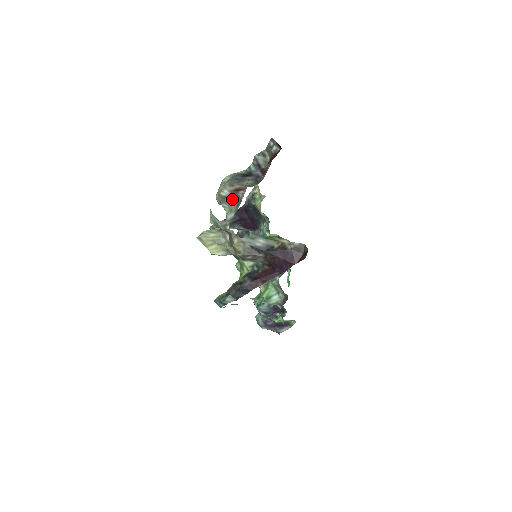
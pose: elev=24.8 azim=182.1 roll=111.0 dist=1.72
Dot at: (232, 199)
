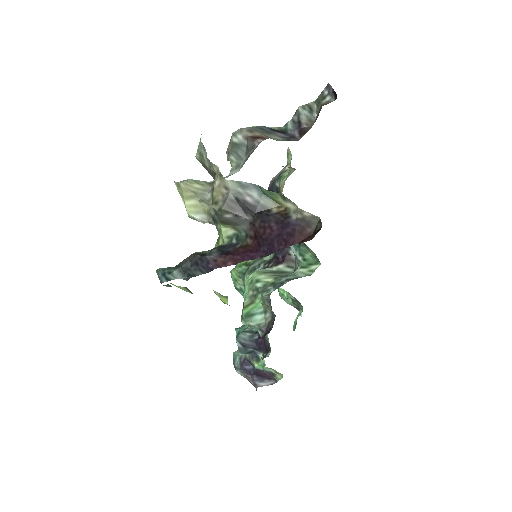
Dot at: (244, 149)
